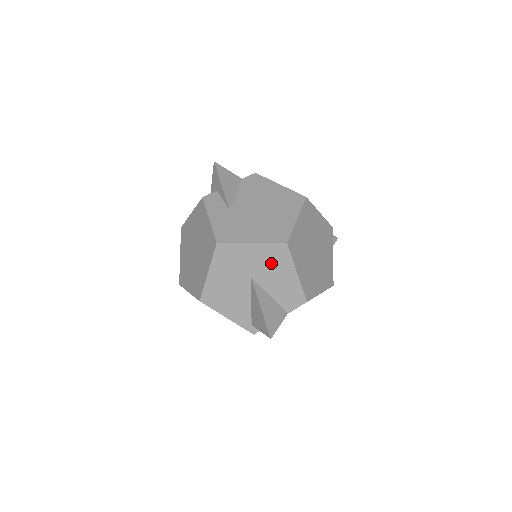
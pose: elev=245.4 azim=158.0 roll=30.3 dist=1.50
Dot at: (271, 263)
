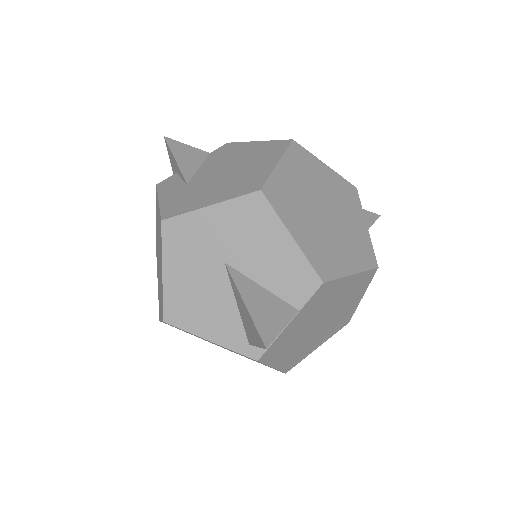
Dot at: (247, 230)
